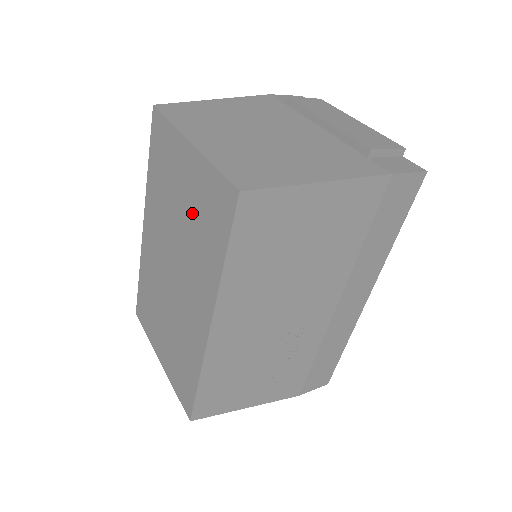
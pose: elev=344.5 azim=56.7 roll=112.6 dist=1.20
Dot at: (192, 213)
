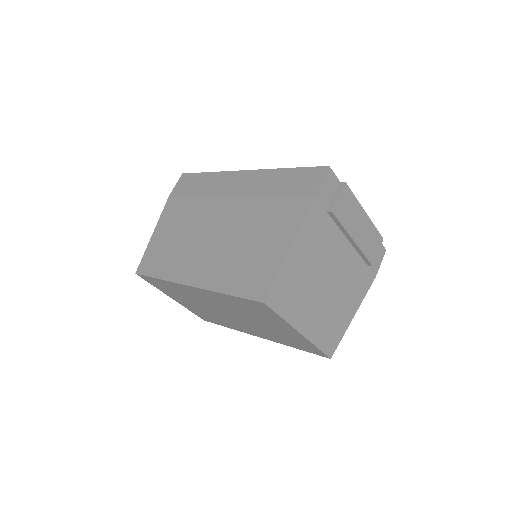
Dot at: (277, 332)
